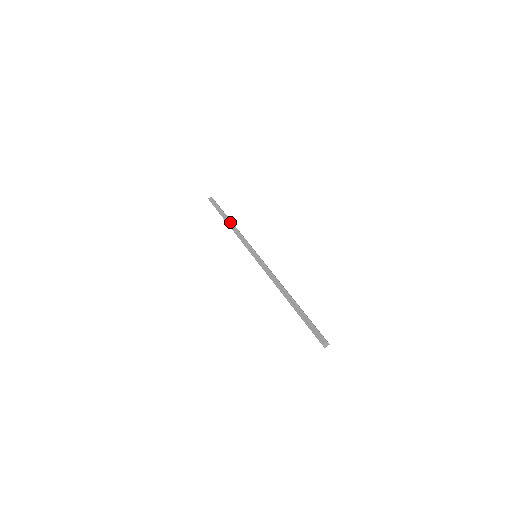
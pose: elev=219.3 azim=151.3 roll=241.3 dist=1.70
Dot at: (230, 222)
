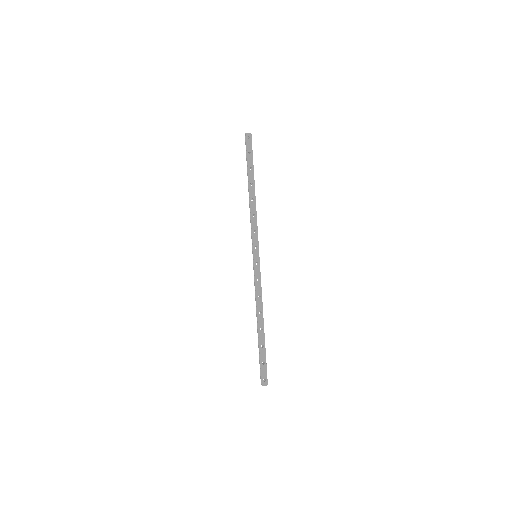
Dot at: (249, 193)
